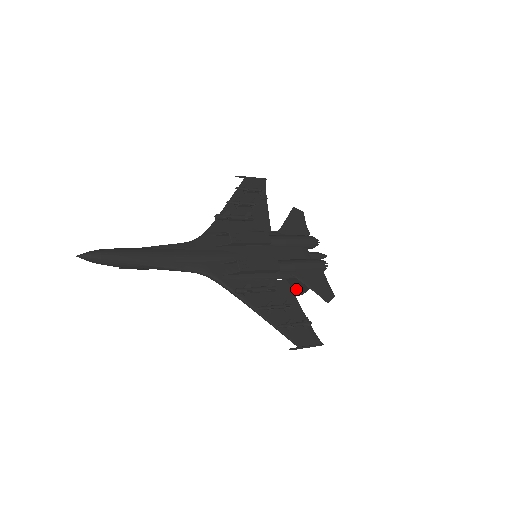
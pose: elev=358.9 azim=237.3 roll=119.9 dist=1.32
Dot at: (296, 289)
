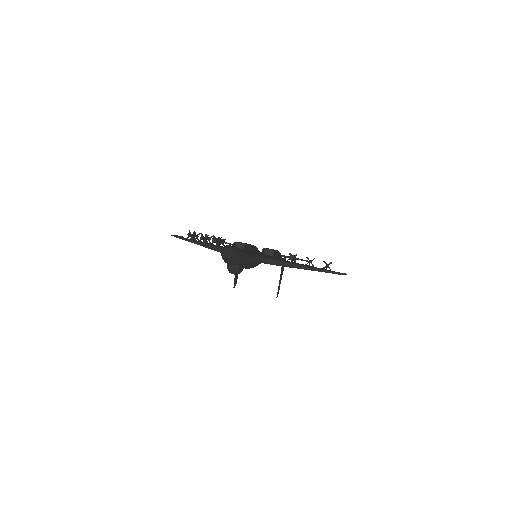
Dot at: (279, 283)
